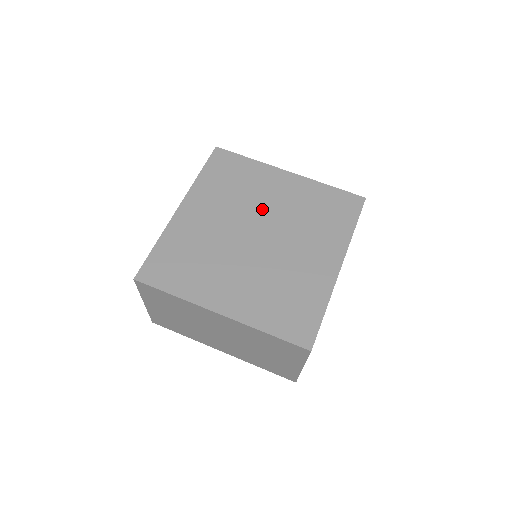
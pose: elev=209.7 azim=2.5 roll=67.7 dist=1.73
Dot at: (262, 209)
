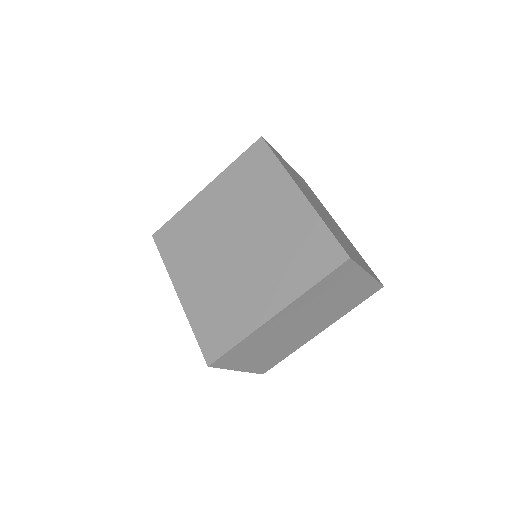
Dot at: (219, 228)
